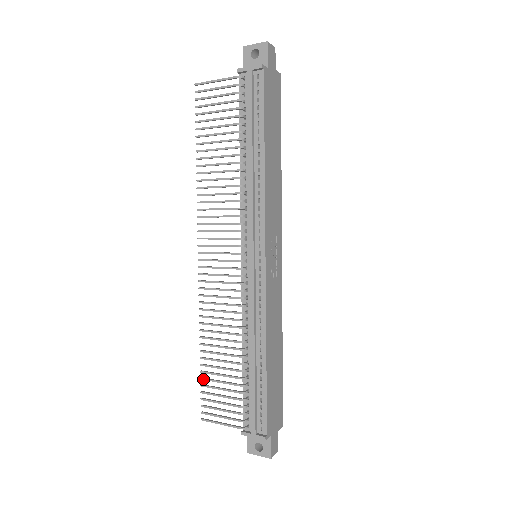
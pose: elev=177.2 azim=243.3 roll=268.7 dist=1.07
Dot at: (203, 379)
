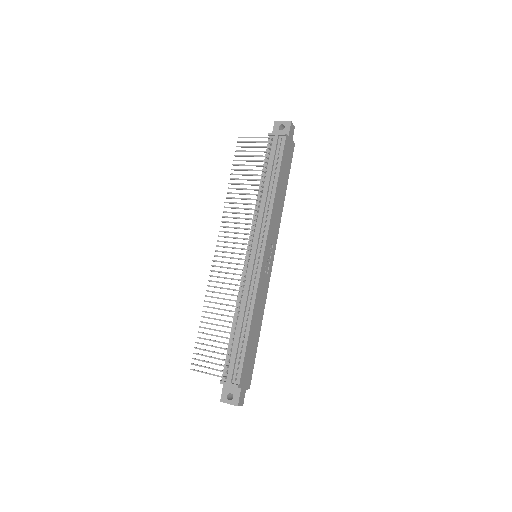
Dot at: (199, 338)
